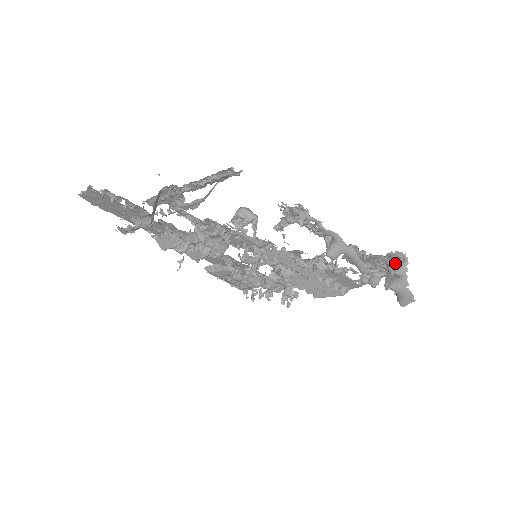
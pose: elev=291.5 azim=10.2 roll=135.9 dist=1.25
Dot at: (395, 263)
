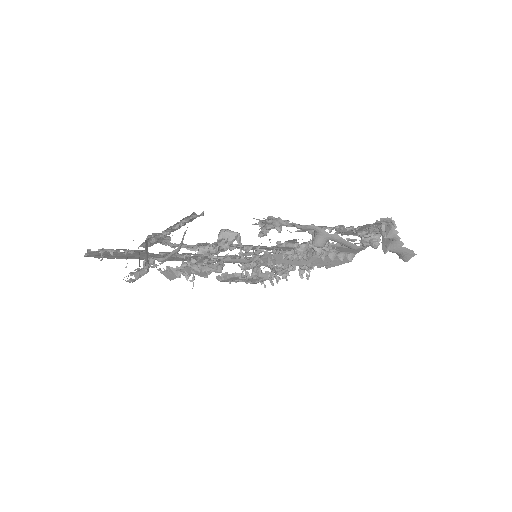
Dot at: (385, 228)
